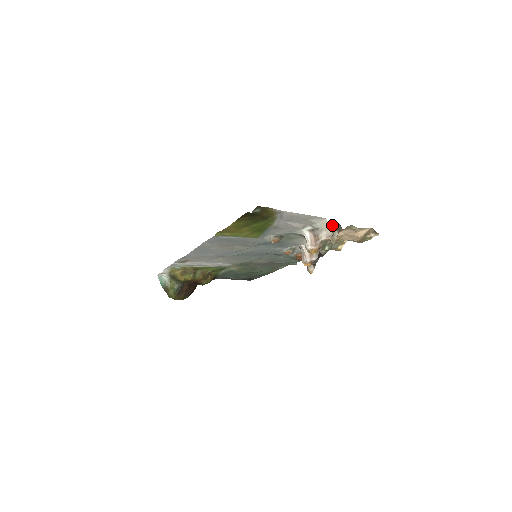
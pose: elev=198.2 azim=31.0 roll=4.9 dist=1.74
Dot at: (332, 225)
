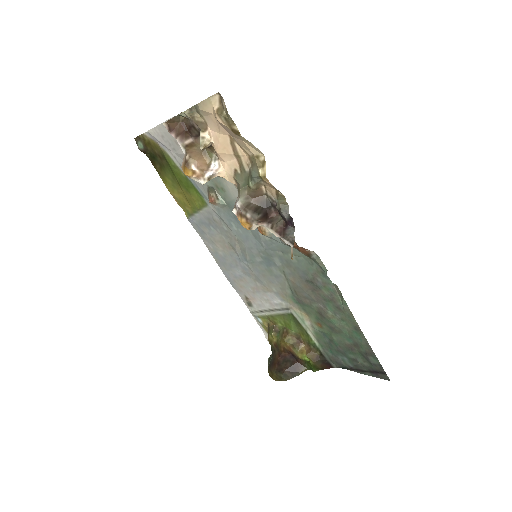
Dot at: (185, 122)
